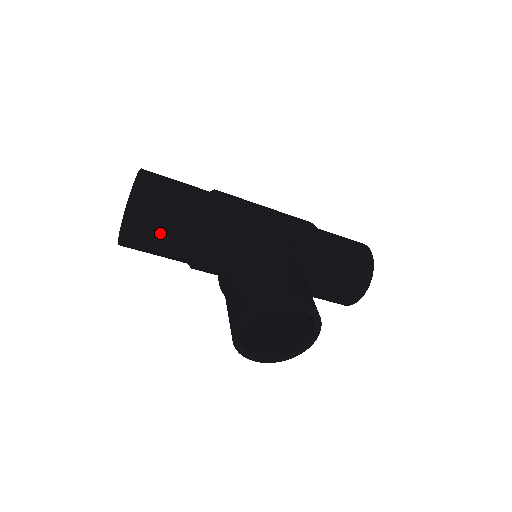
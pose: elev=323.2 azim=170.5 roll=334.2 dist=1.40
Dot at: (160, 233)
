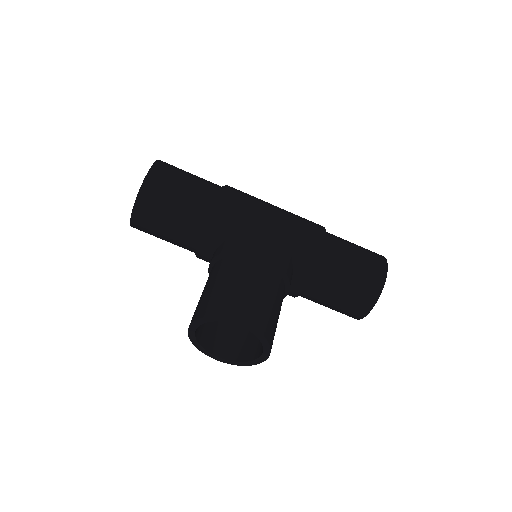
Dot at: (159, 225)
